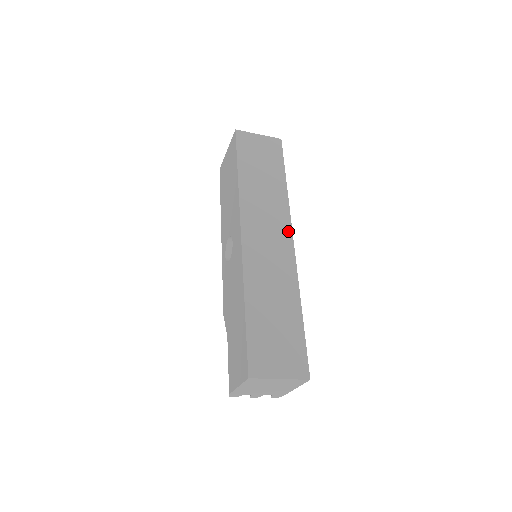
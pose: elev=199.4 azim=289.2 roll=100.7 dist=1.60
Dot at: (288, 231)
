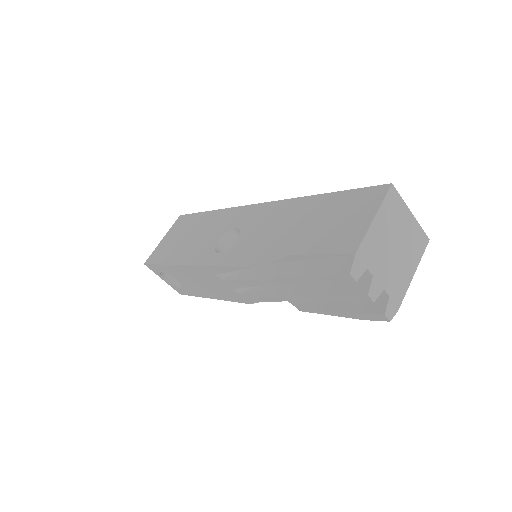
Dot at: occluded
